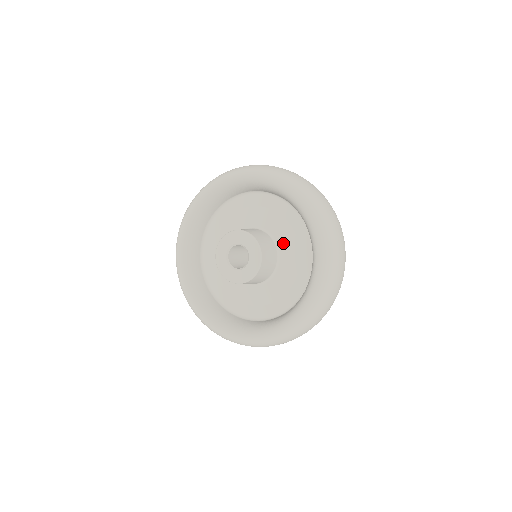
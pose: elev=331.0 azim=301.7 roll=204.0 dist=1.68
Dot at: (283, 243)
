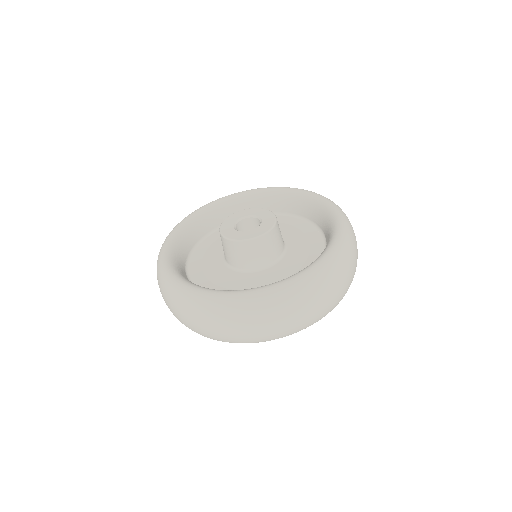
Dot at: (292, 251)
